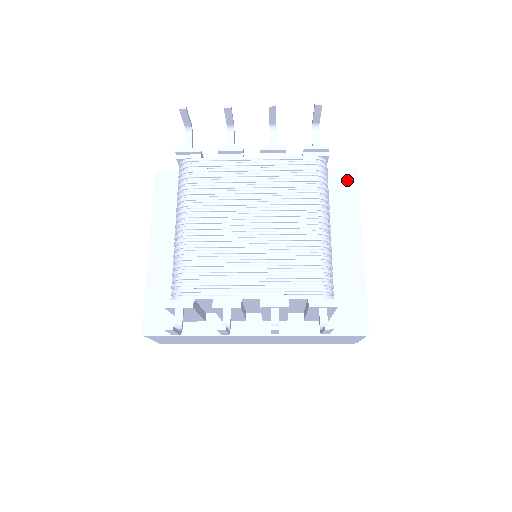
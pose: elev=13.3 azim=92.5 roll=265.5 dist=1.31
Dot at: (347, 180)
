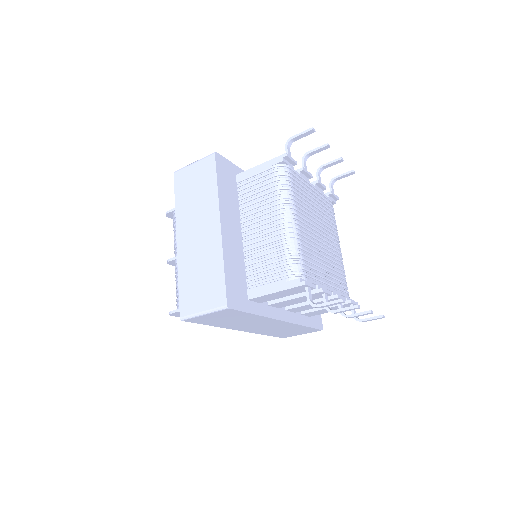
Dot at: occluded
